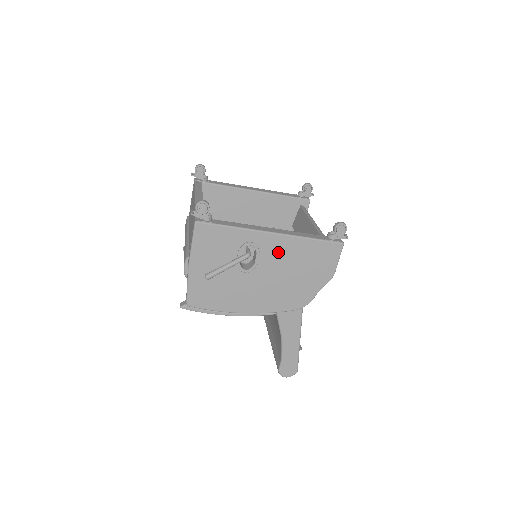
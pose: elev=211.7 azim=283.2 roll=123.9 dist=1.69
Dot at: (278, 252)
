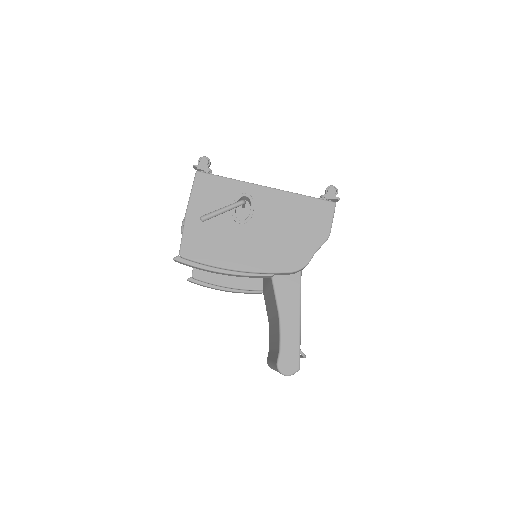
Dot at: (272, 206)
